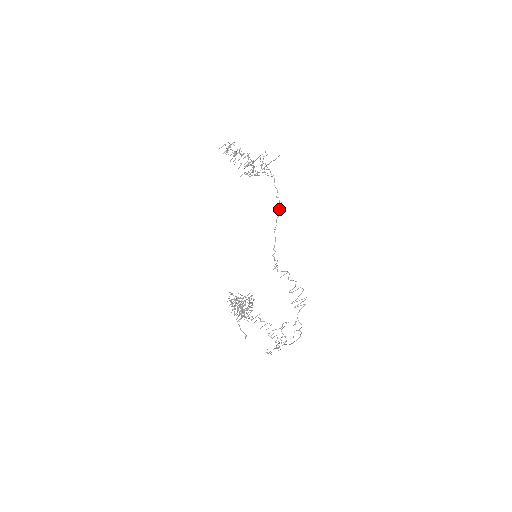
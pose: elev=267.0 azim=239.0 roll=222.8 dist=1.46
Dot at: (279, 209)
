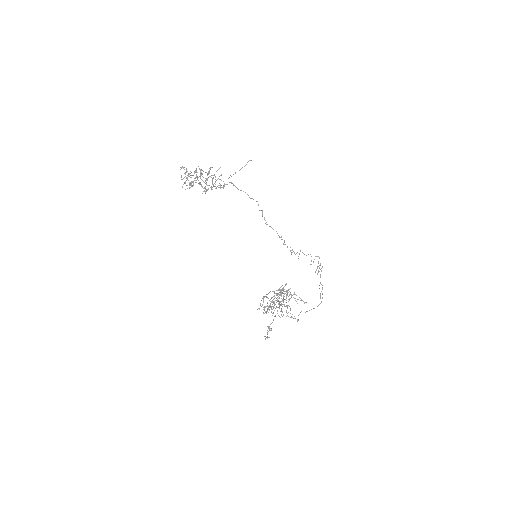
Dot at: occluded
